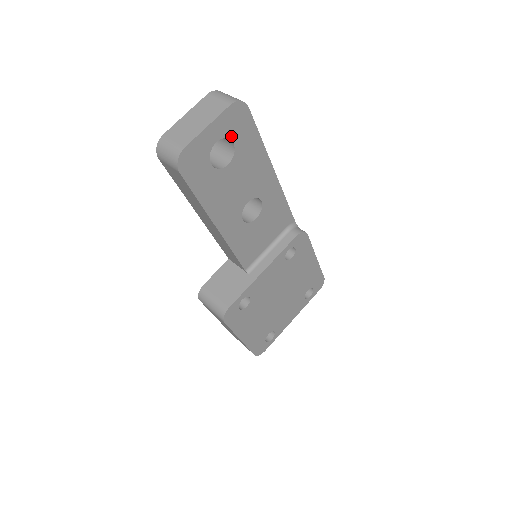
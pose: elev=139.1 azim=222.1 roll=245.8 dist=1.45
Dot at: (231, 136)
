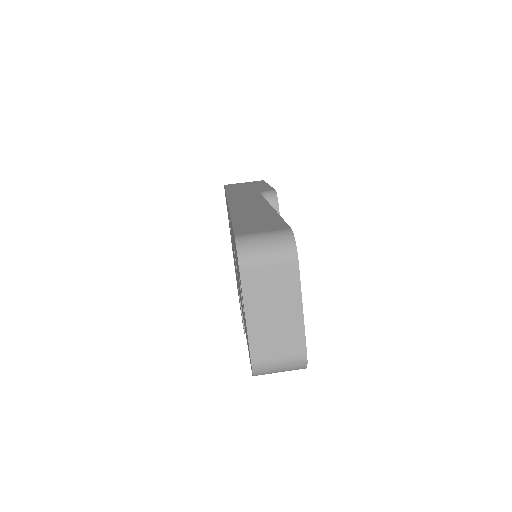
Dot at: occluded
